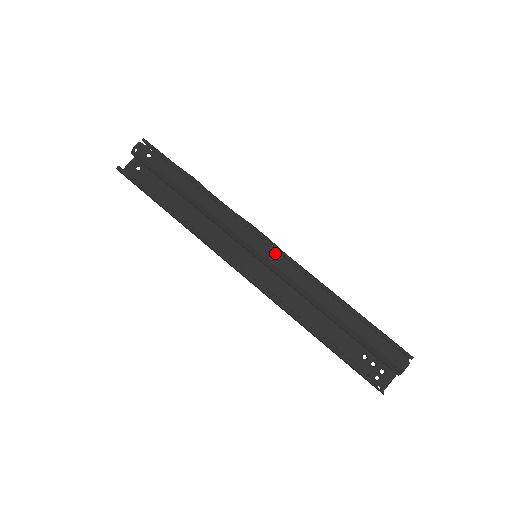
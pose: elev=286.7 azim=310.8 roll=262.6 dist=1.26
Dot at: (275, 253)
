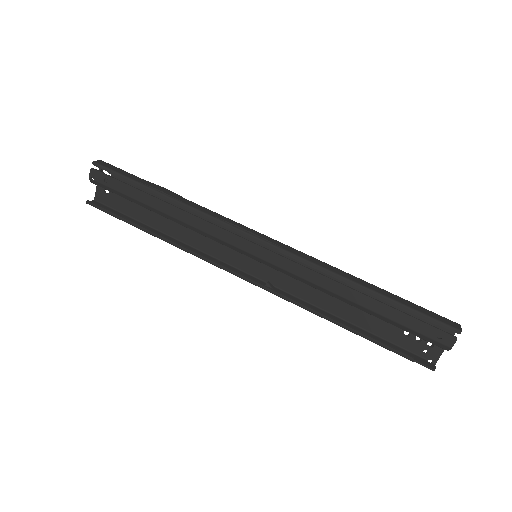
Dot at: (272, 253)
